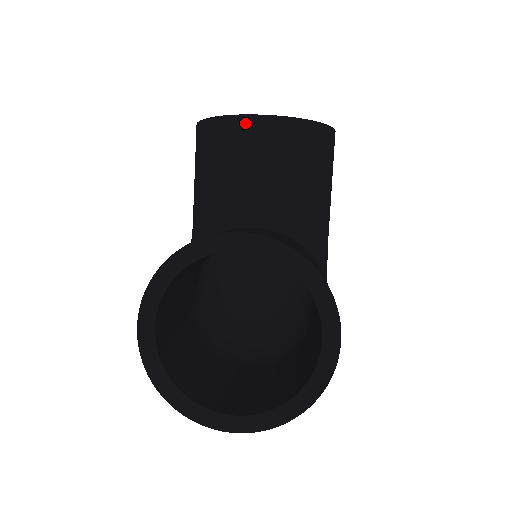
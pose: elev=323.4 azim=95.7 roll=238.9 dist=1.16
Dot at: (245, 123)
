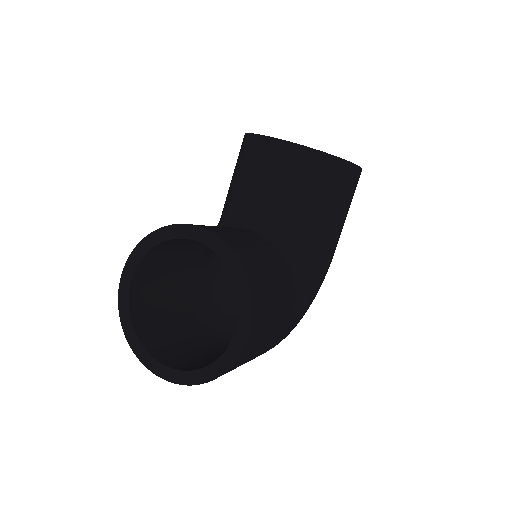
Dot at: (267, 143)
